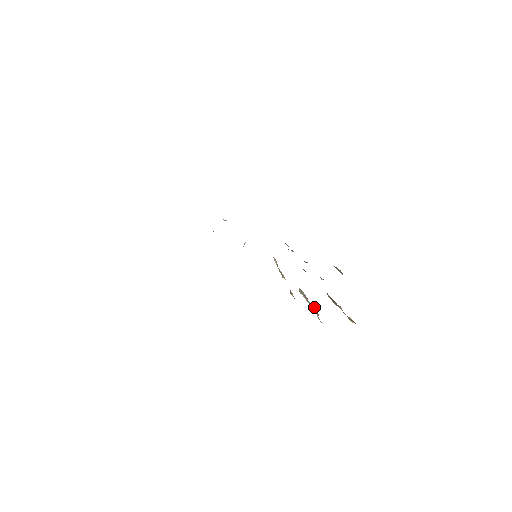
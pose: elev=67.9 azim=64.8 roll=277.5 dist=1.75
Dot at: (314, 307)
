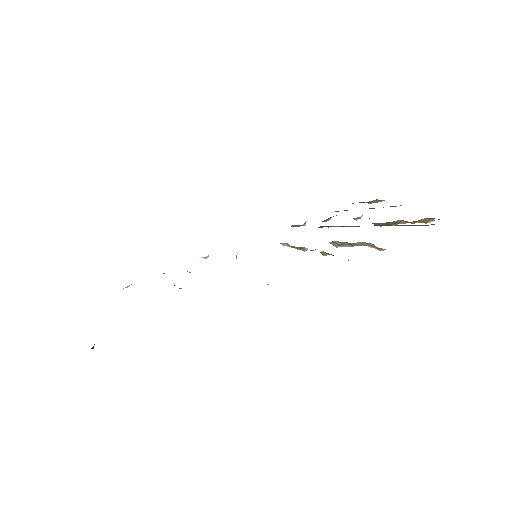
Dot at: (363, 243)
